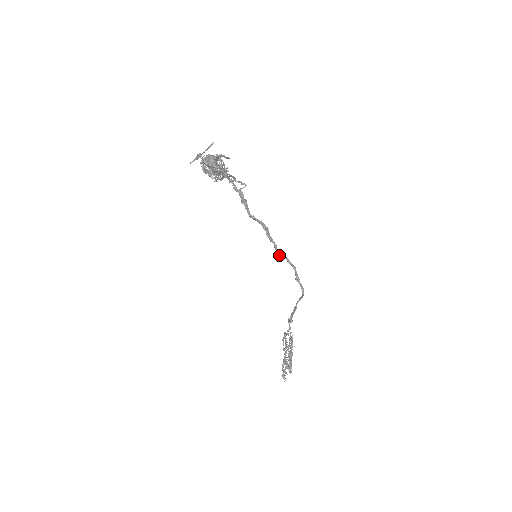
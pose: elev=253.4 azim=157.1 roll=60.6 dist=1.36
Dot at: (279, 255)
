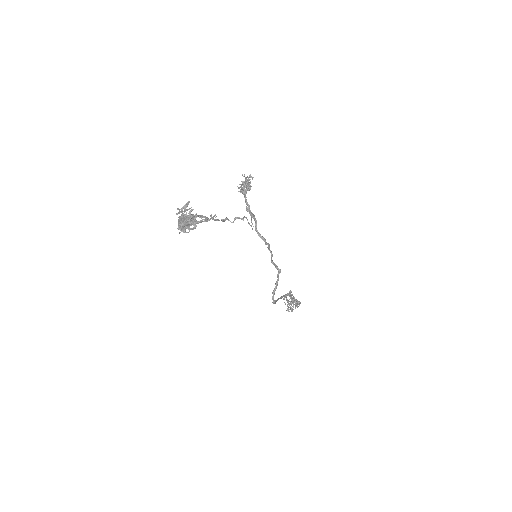
Dot at: (274, 265)
